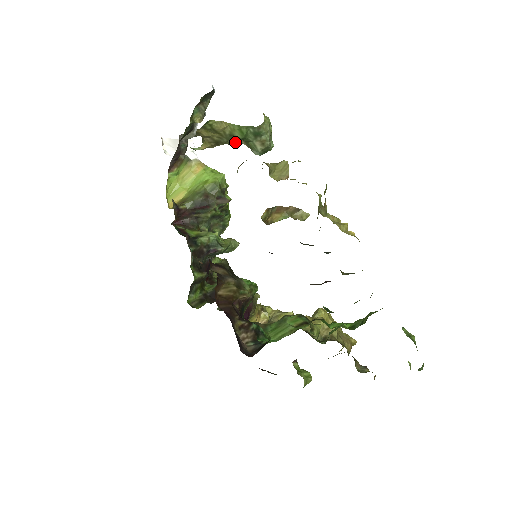
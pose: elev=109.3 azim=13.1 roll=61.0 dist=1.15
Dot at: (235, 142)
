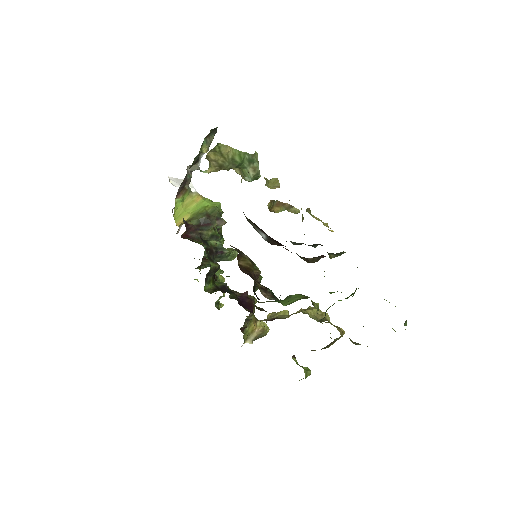
Dot at: (234, 167)
